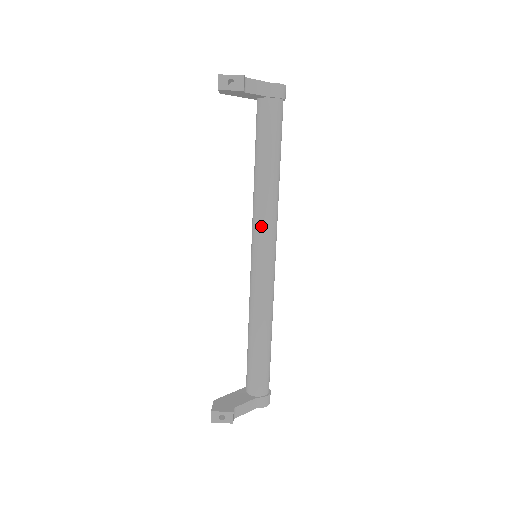
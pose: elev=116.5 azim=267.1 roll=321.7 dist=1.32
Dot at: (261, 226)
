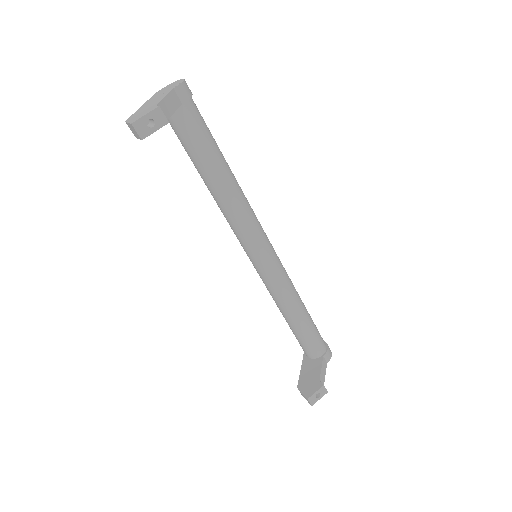
Dot at: (247, 229)
